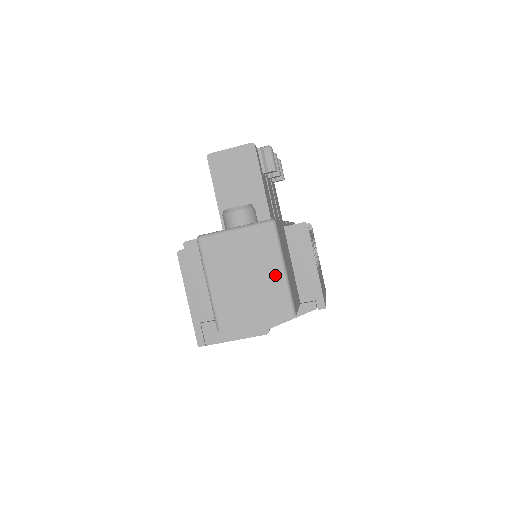
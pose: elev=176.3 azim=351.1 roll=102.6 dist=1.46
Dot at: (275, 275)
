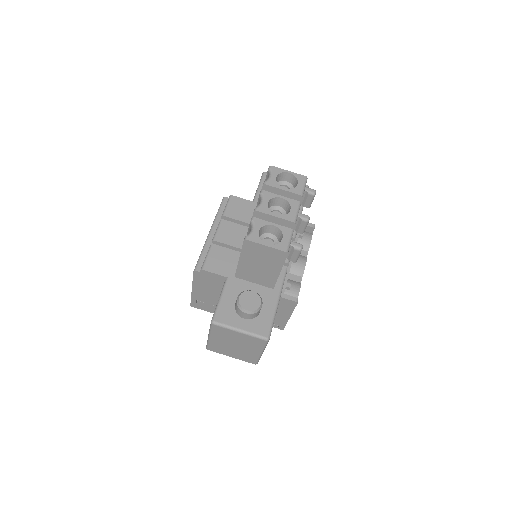
Dot at: (254, 353)
